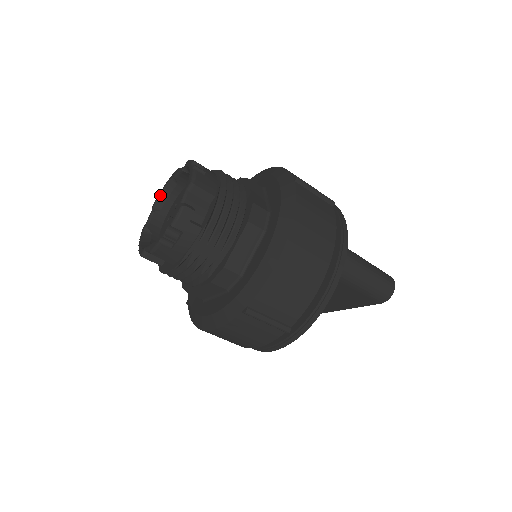
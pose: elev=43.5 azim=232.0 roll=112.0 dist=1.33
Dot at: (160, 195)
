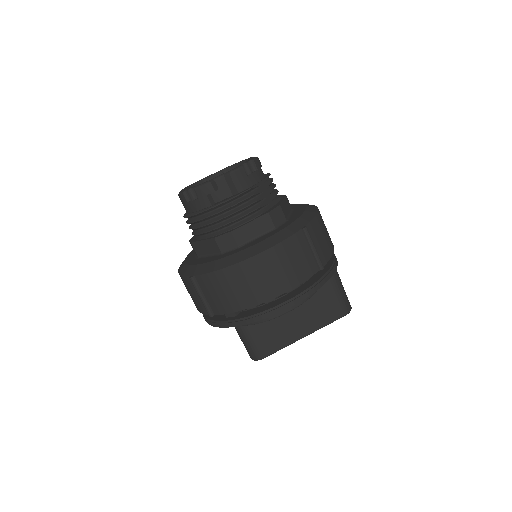
Dot at: (189, 186)
